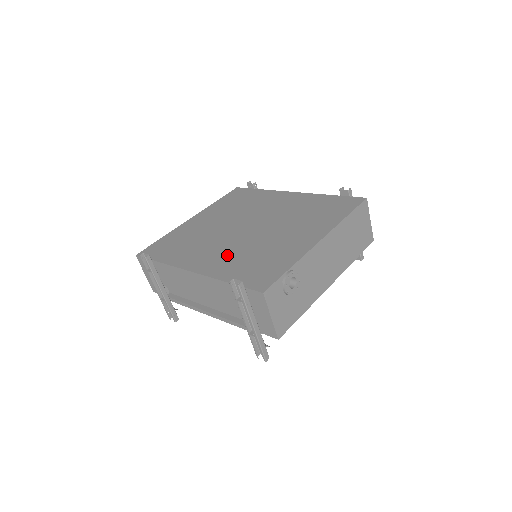
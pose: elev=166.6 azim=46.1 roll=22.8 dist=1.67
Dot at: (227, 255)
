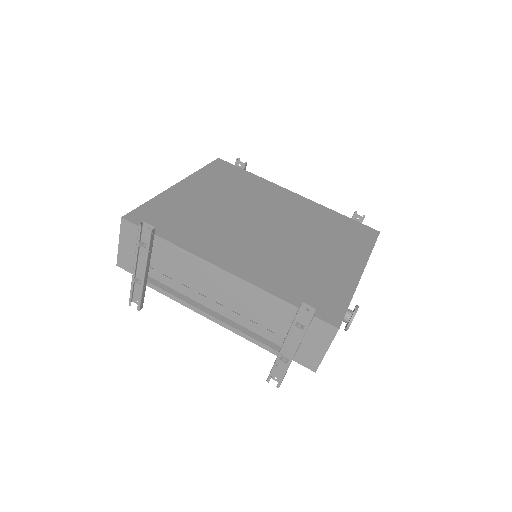
Dot at: (264, 260)
